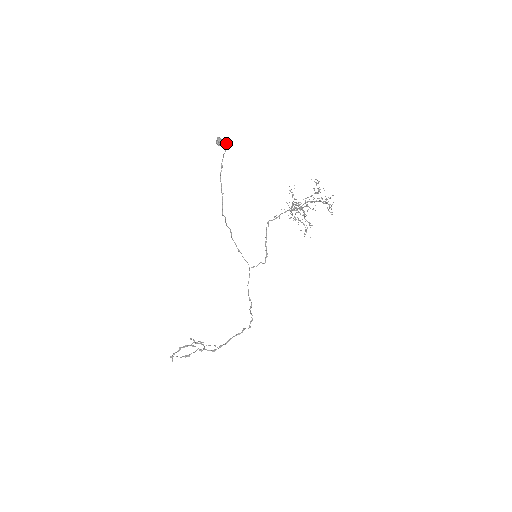
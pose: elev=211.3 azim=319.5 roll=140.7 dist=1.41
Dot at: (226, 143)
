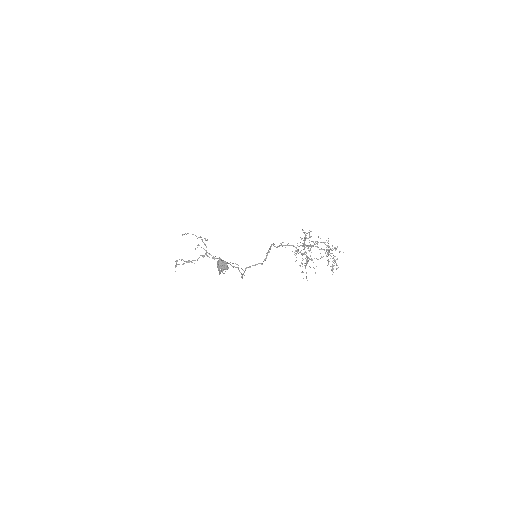
Dot at: (226, 269)
